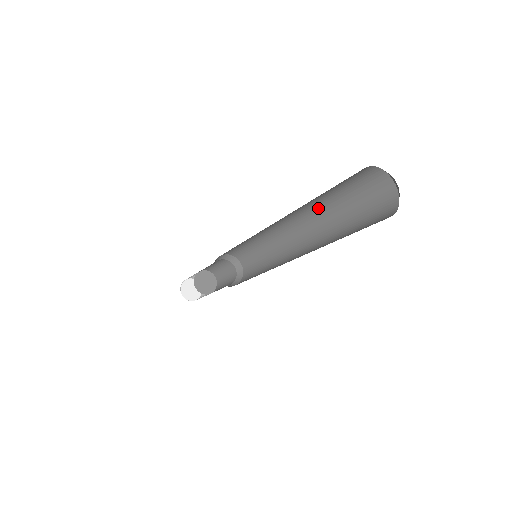
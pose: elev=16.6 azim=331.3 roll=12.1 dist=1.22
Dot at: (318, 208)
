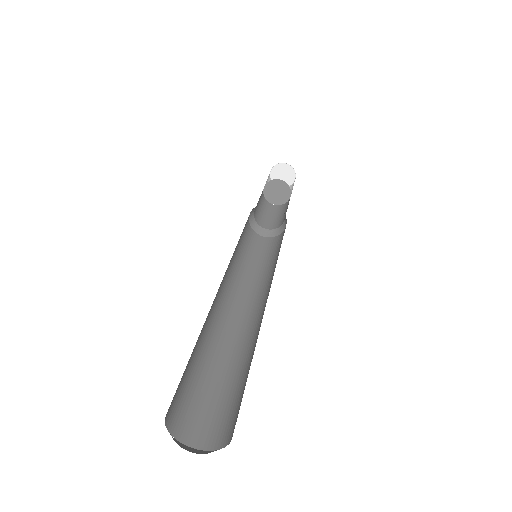
Dot at: occluded
